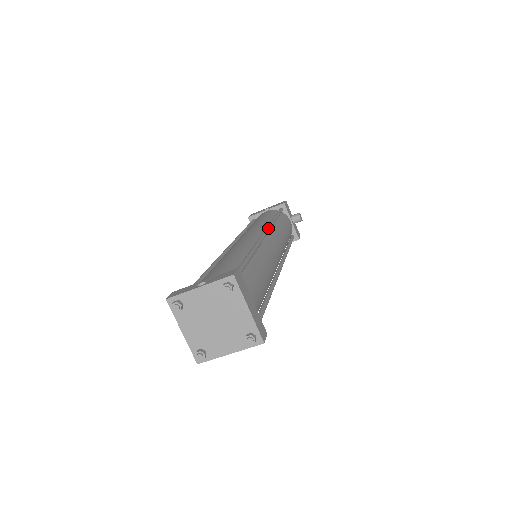
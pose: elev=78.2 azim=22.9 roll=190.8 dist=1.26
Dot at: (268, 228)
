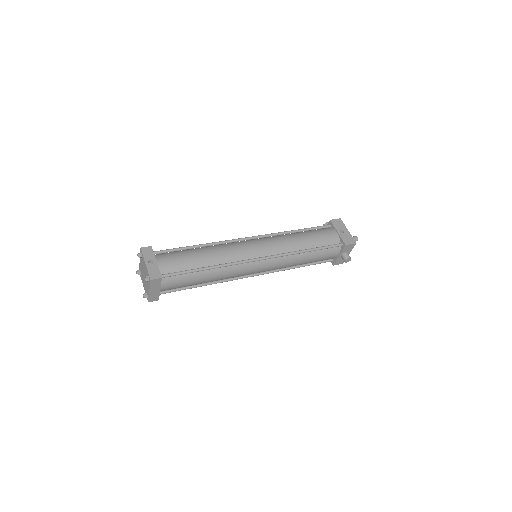
Dot at: (272, 257)
